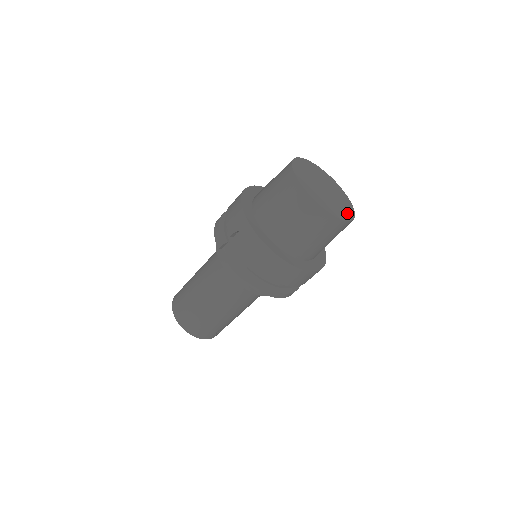
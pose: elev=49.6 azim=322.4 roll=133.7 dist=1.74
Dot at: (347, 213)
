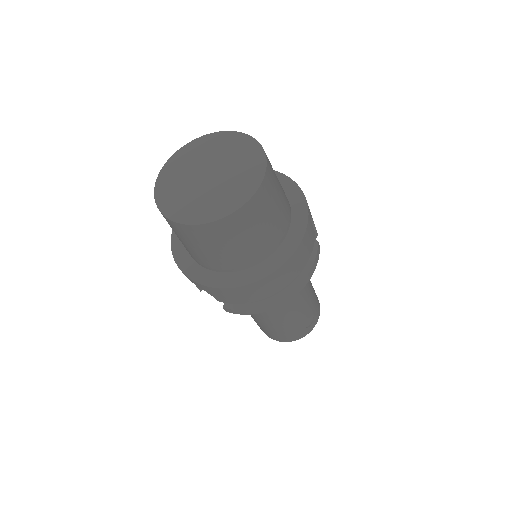
Dot at: (247, 186)
